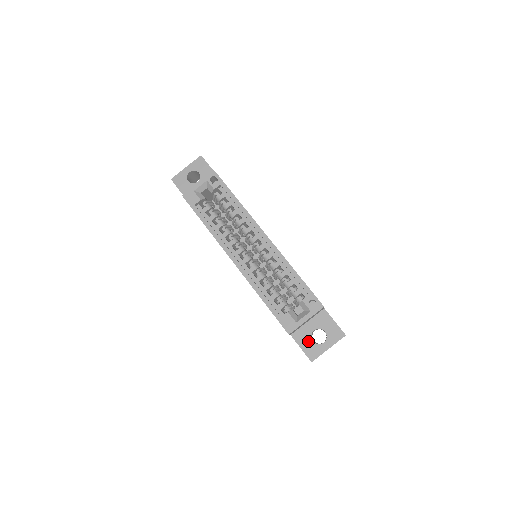
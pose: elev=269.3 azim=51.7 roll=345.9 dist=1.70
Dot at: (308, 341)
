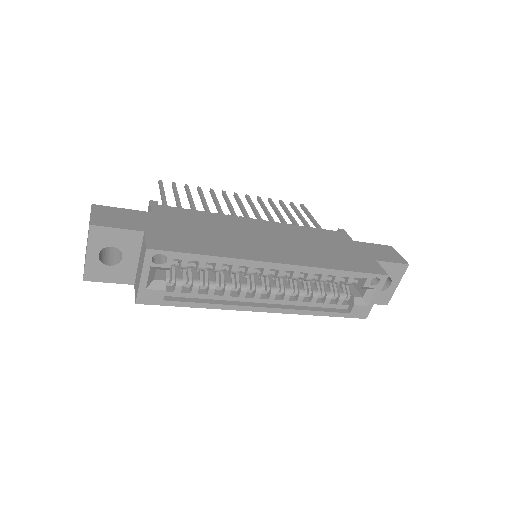
Dot at: occluded
